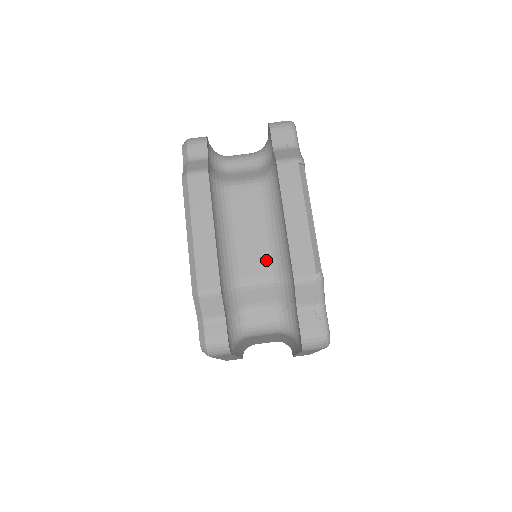
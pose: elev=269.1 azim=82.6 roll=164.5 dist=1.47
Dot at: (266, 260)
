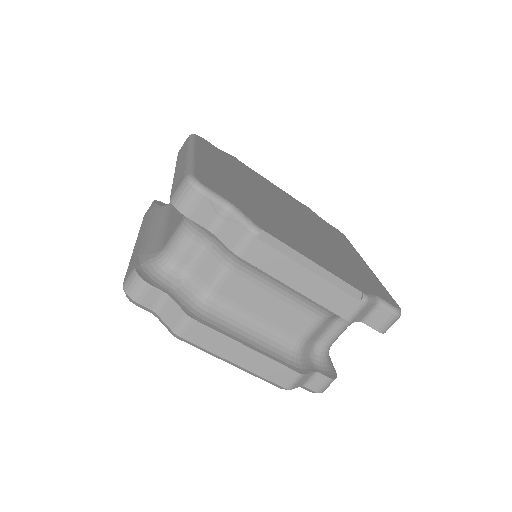
Dot at: (303, 313)
